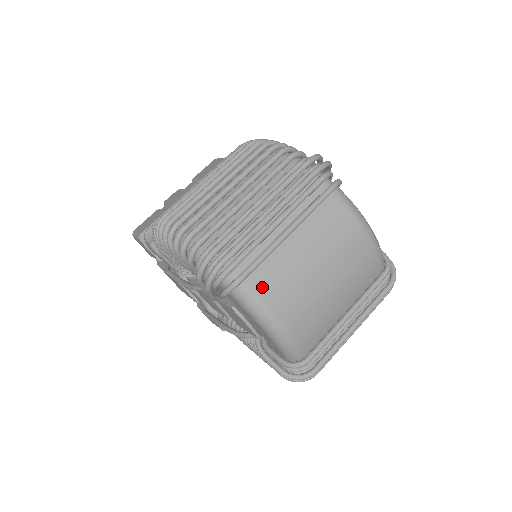
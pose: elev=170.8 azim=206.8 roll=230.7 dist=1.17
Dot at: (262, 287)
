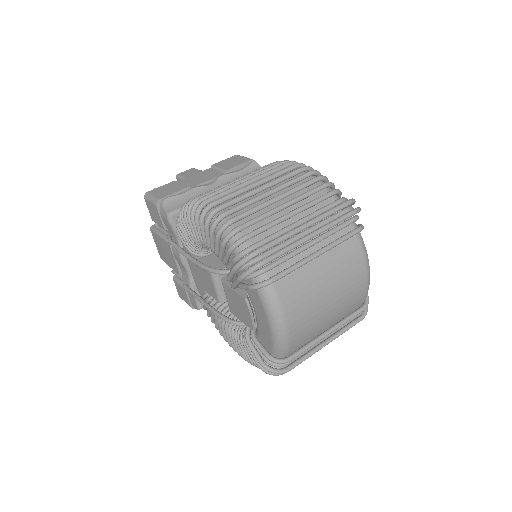
Dot at: (285, 292)
